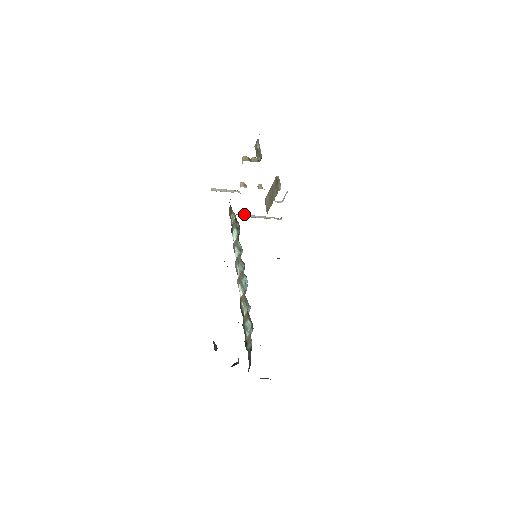
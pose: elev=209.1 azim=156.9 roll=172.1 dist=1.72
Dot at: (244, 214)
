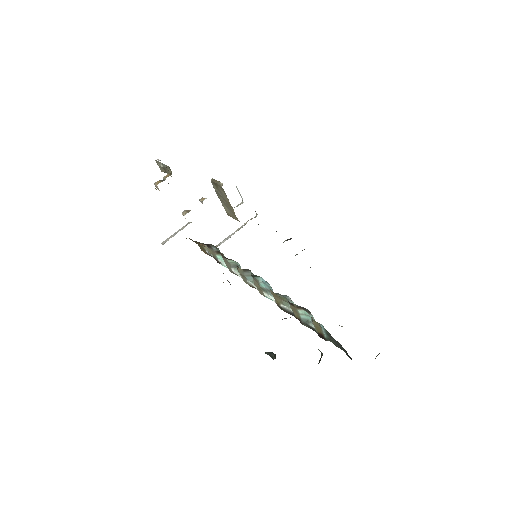
Dot at: (220, 242)
